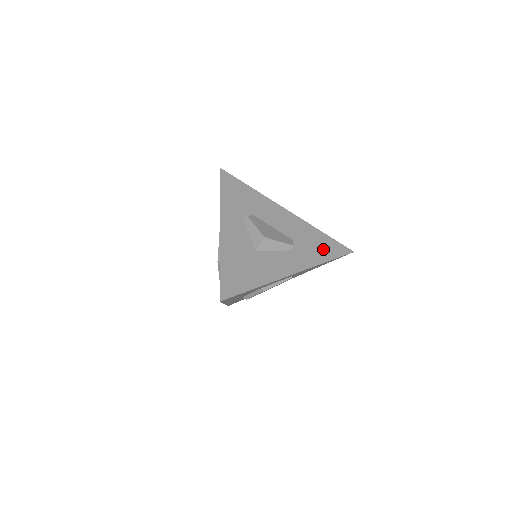
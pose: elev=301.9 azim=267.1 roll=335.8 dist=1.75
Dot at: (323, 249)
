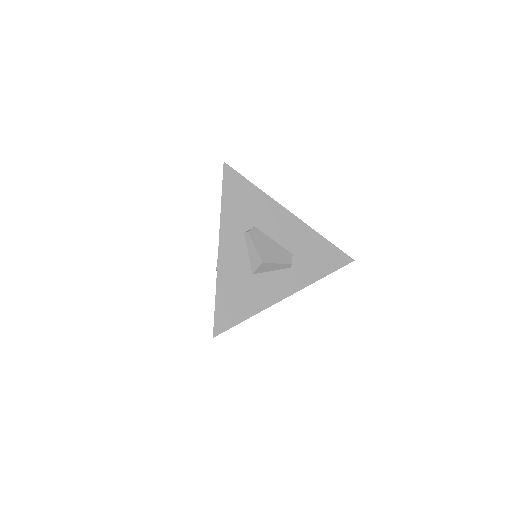
Dot at: (323, 262)
